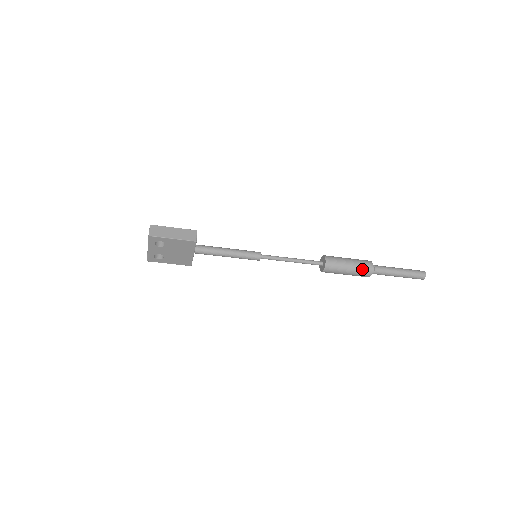
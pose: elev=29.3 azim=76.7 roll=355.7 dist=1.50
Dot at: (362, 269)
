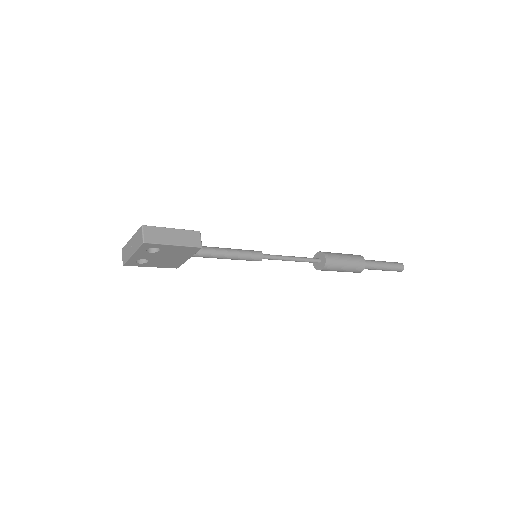
Dot at: (356, 266)
